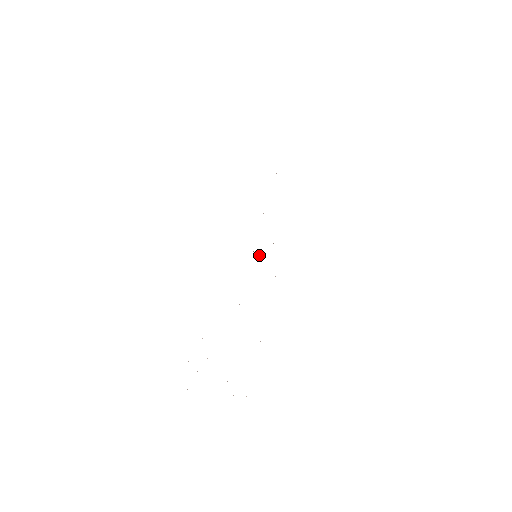
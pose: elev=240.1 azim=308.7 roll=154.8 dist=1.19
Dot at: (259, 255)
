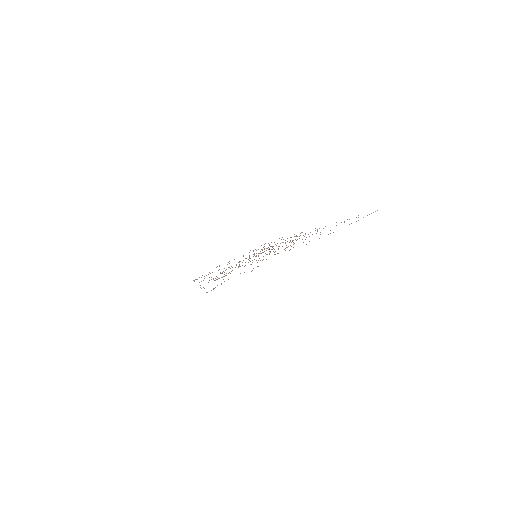
Dot at: occluded
